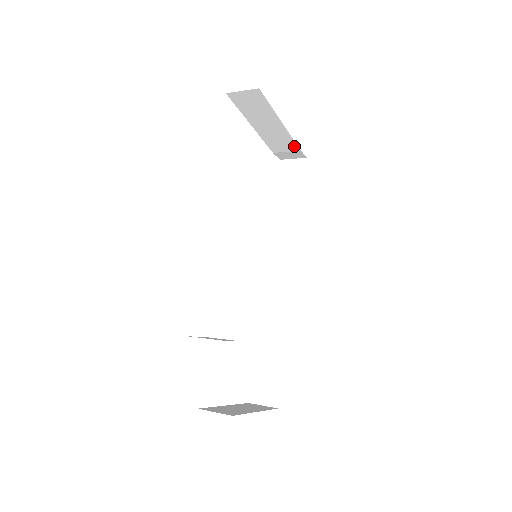
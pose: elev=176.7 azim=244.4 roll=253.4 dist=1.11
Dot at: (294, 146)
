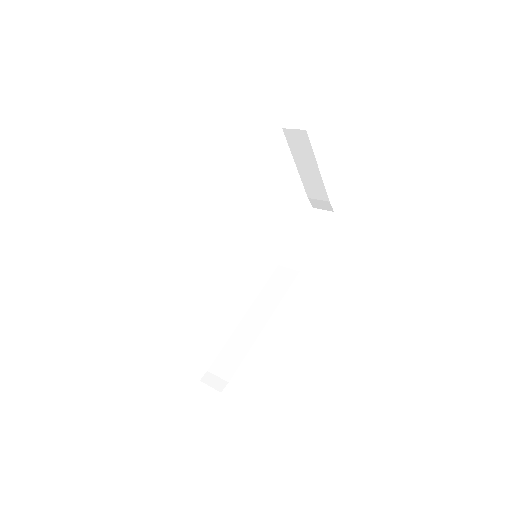
Dot at: (325, 195)
